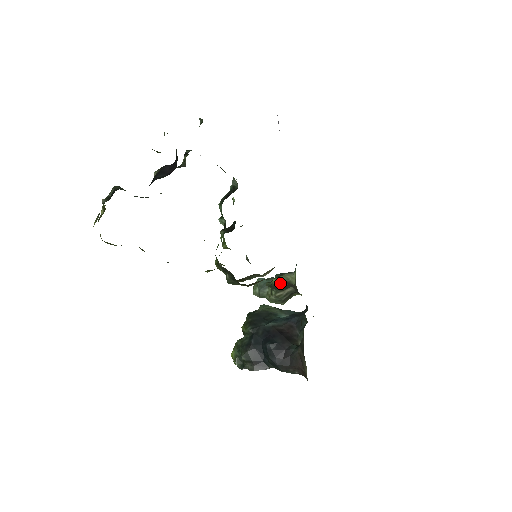
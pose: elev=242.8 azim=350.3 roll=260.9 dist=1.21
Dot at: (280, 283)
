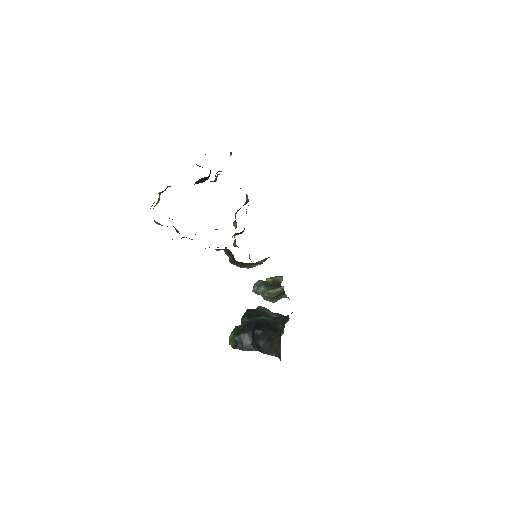
Dot at: (271, 281)
